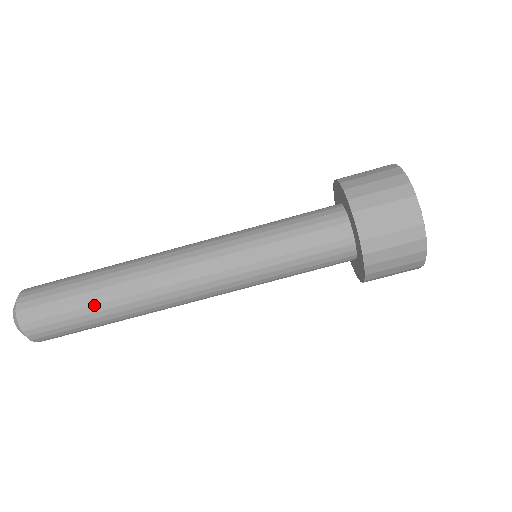
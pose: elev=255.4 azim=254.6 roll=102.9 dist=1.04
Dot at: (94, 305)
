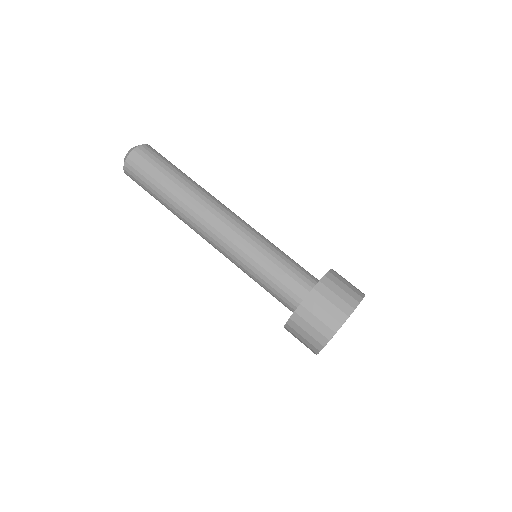
Dot at: (182, 174)
